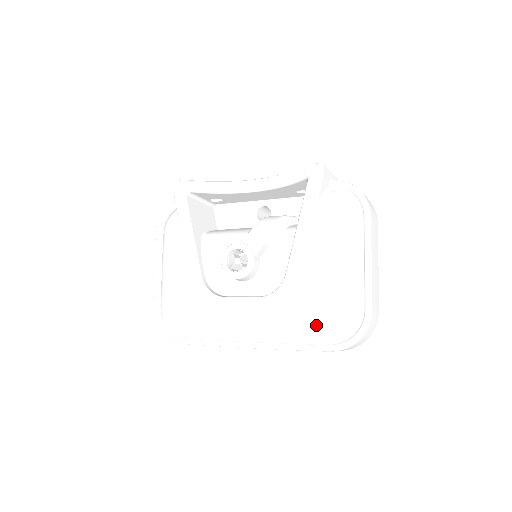
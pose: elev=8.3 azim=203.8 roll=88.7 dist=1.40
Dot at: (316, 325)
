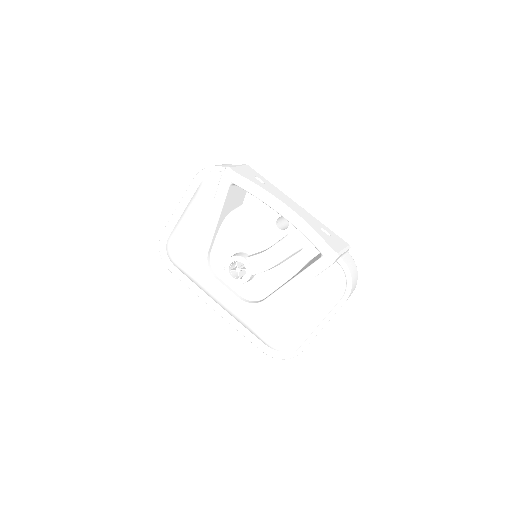
Dot at: (263, 338)
